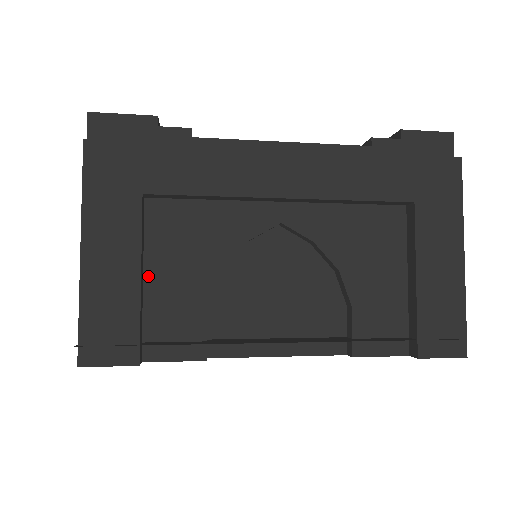
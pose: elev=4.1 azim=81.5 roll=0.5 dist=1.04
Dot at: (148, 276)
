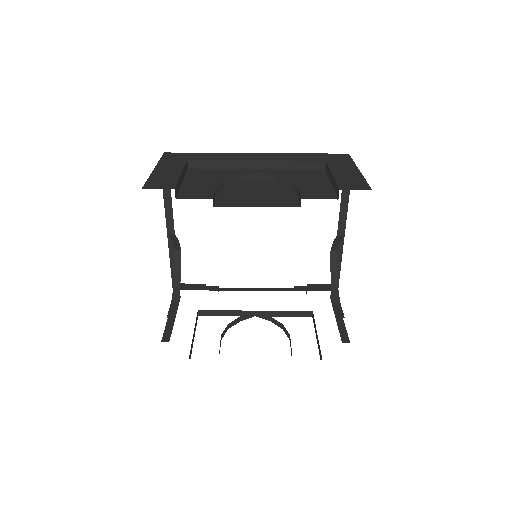
Dot at: (185, 182)
